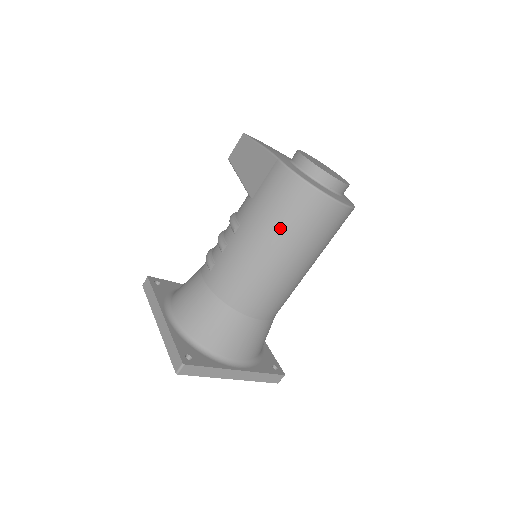
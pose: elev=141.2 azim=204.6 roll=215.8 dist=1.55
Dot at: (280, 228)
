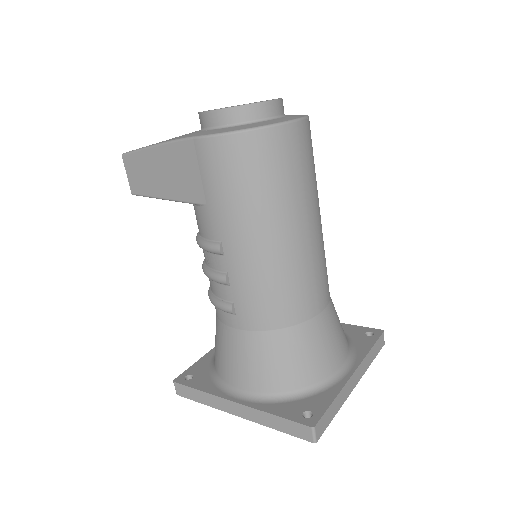
Dot at: (267, 203)
